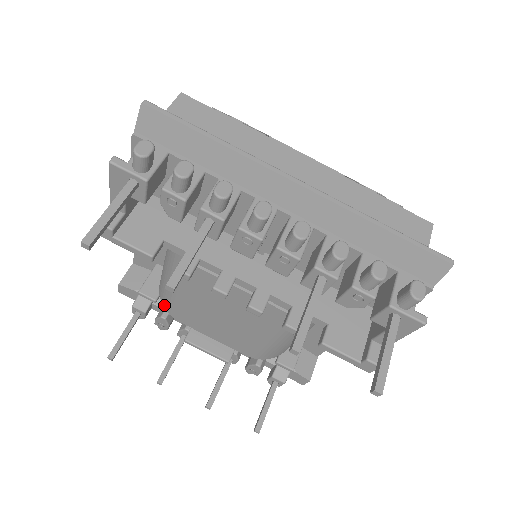
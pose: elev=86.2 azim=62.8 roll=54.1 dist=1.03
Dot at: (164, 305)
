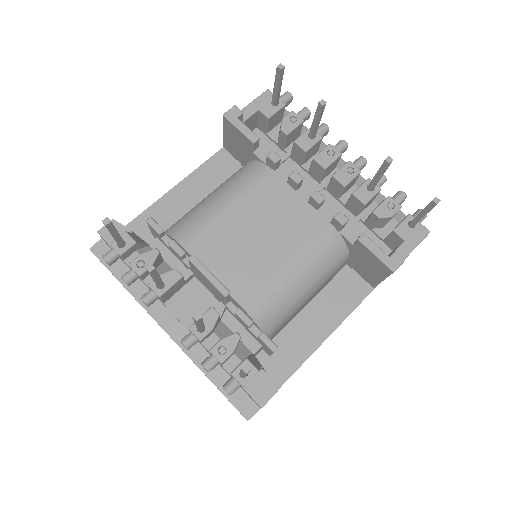
Dot at: (175, 233)
